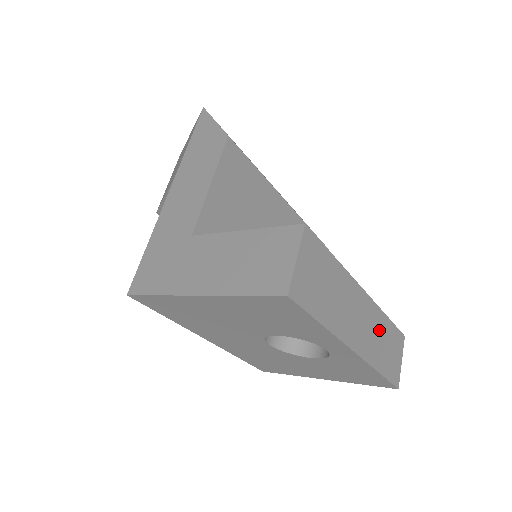
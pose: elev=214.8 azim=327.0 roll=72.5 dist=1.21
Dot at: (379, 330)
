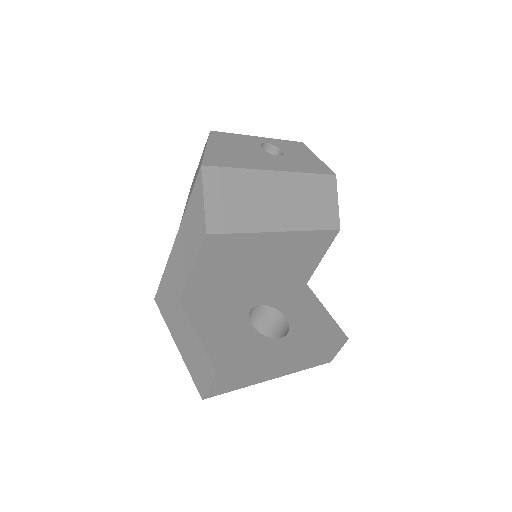
Dot at: (308, 356)
